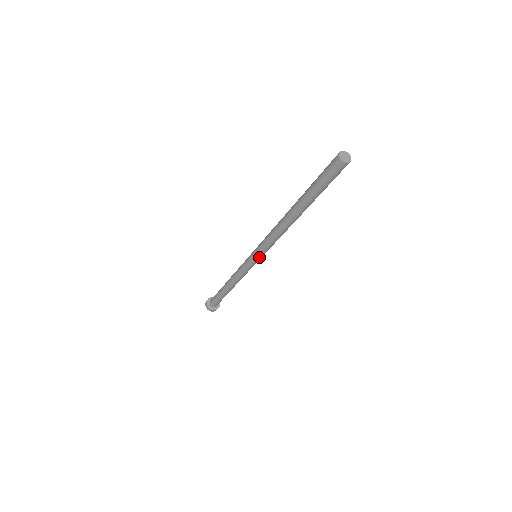
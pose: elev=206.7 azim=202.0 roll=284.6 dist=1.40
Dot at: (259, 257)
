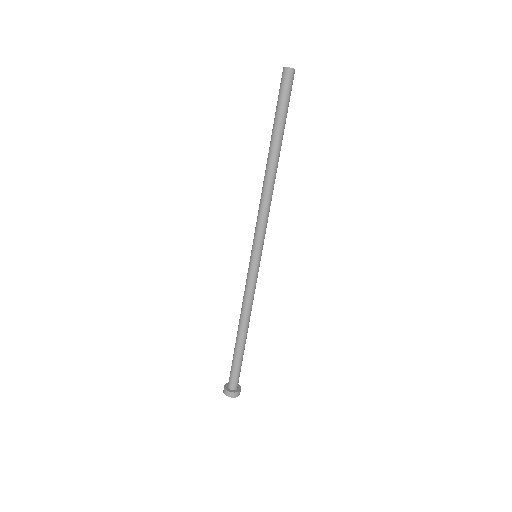
Dot at: (255, 249)
